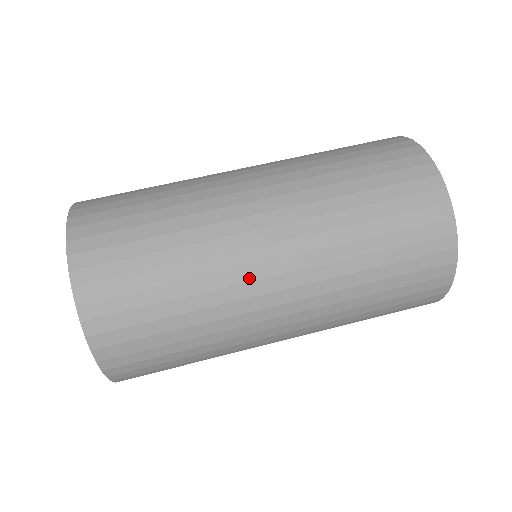
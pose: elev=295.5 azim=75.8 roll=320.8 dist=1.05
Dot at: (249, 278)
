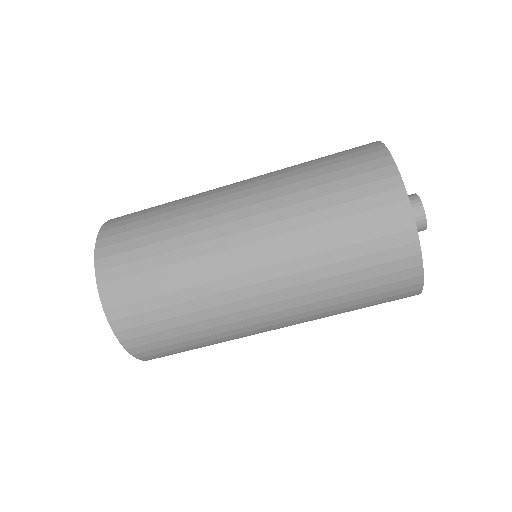
Dot at: occluded
